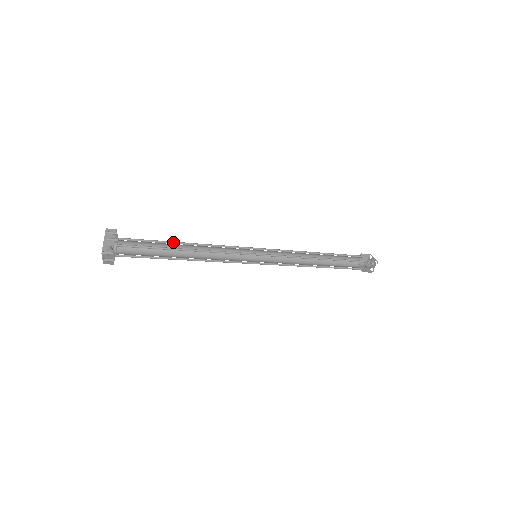
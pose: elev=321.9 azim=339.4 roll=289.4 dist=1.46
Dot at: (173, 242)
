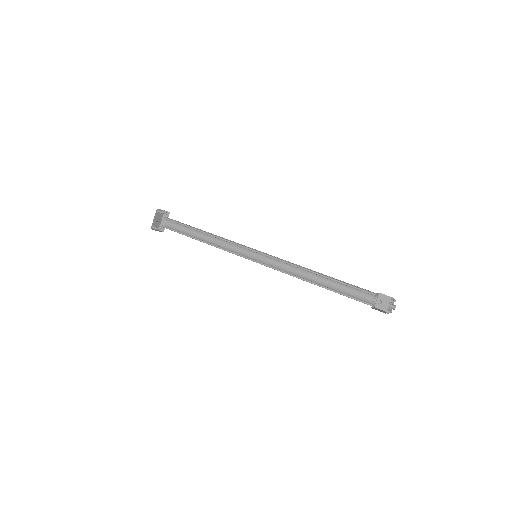
Dot at: occluded
